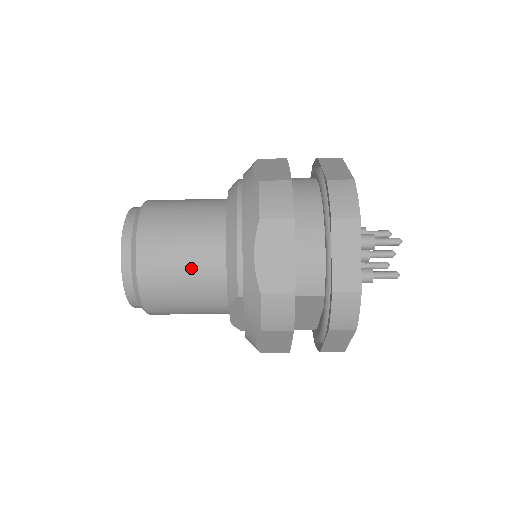
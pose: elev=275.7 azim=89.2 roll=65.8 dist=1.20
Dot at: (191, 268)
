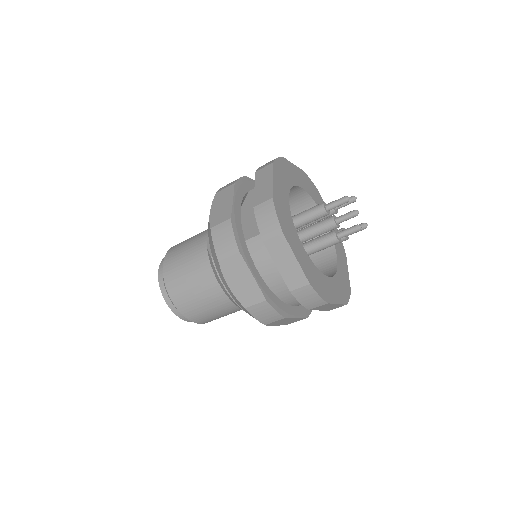
Dot at: (234, 312)
